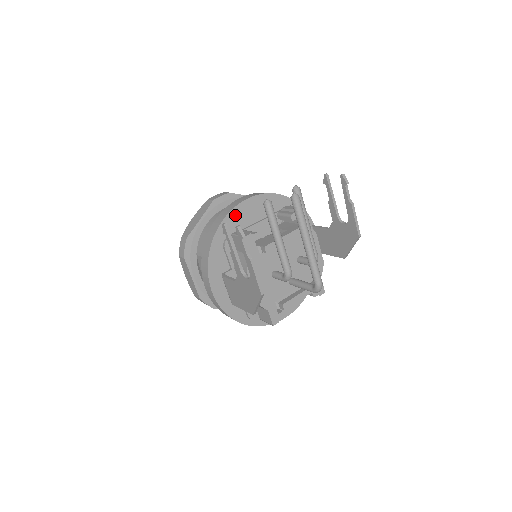
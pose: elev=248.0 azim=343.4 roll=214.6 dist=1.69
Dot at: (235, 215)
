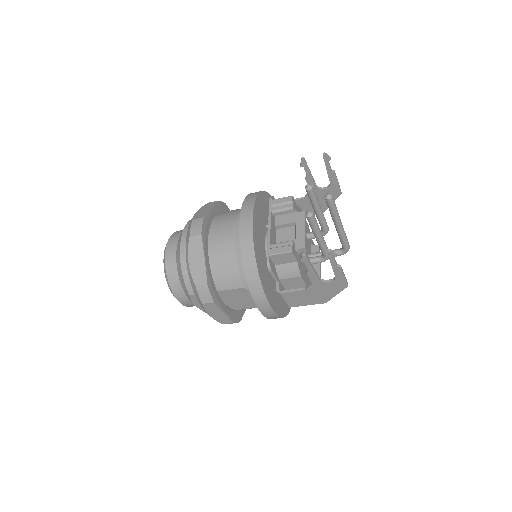
Dot at: (255, 237)
